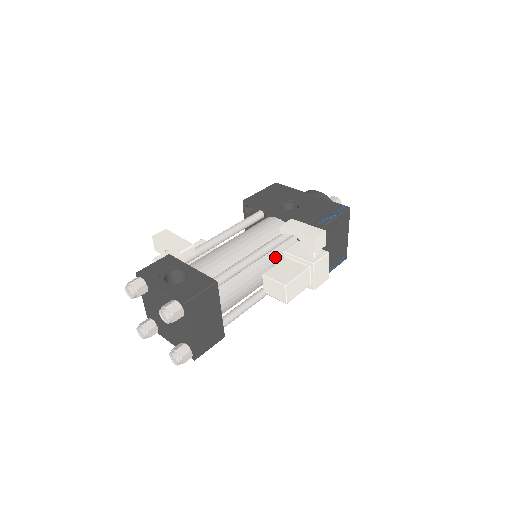
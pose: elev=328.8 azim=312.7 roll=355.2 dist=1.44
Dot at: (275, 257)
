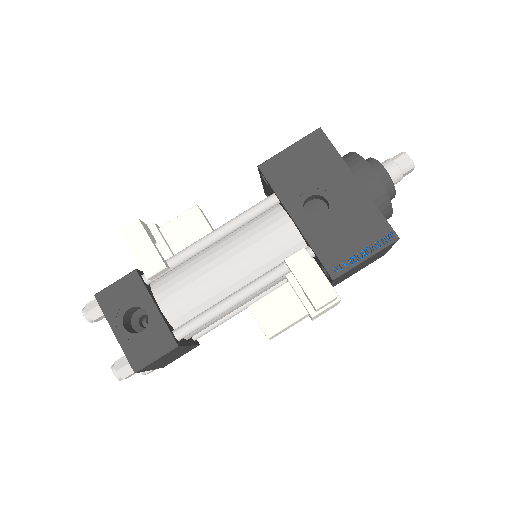
Dot at: occluded
